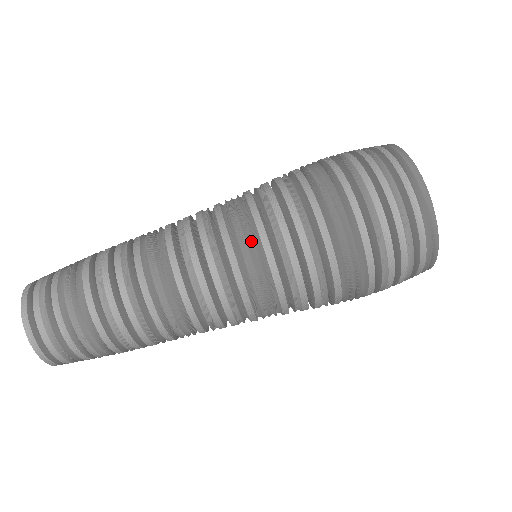
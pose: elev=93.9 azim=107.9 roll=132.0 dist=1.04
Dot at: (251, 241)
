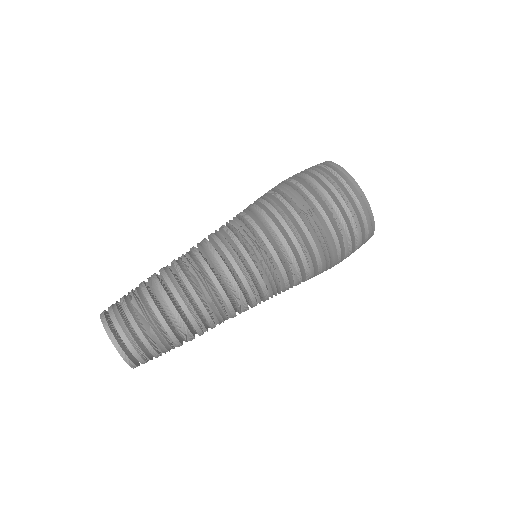
Dot at: (259, 247)
